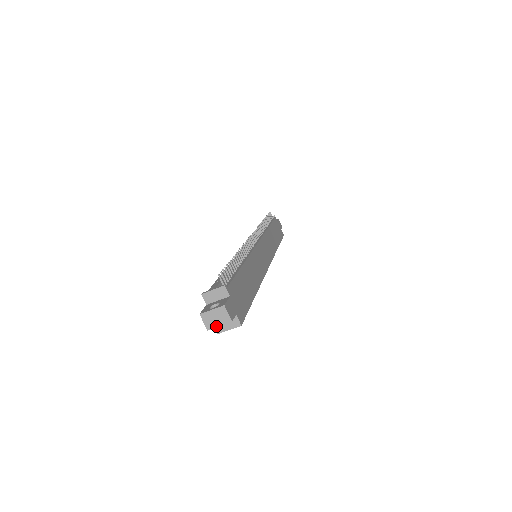
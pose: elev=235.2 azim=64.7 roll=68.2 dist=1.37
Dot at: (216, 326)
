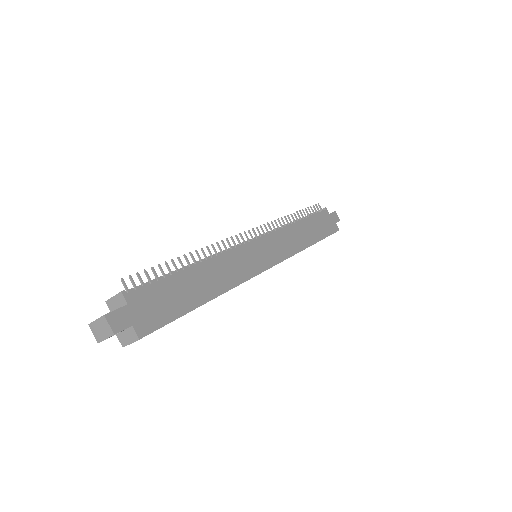
Dot at: (103, 339)
